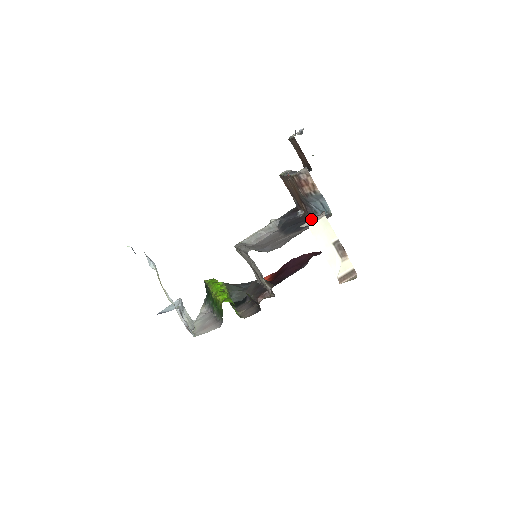
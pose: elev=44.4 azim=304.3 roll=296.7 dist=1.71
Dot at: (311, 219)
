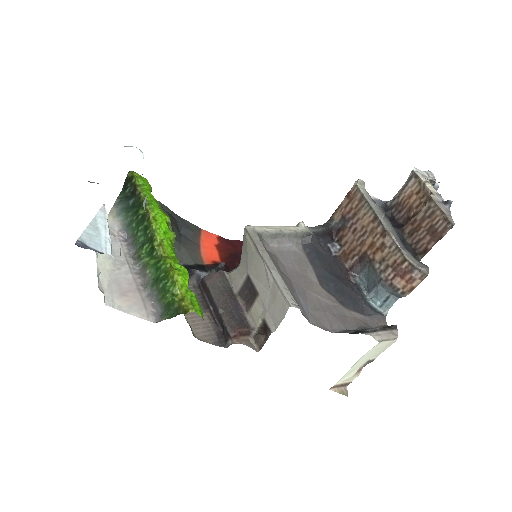
Dot at: (383, 330)
